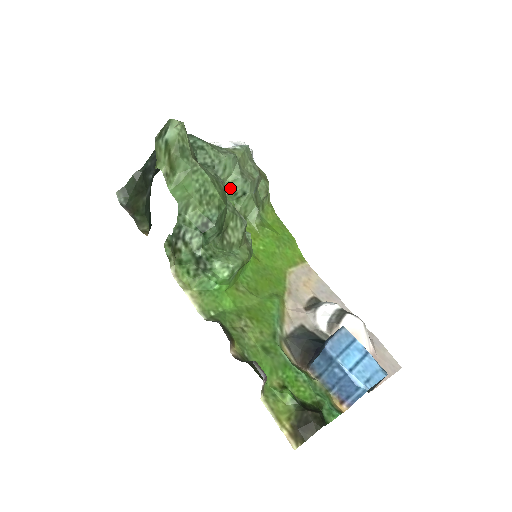
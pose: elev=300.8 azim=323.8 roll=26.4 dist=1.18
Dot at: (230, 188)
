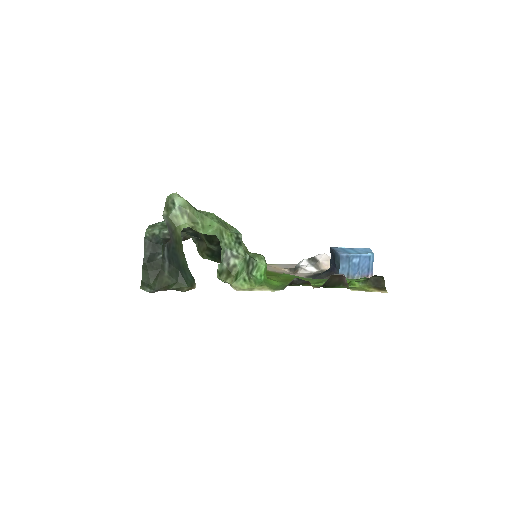
Dot at: occluded
